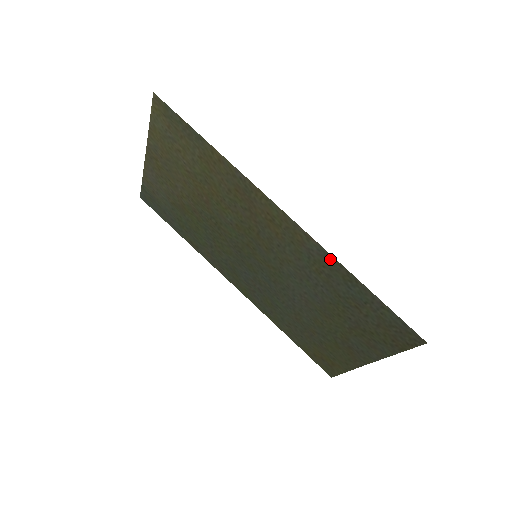
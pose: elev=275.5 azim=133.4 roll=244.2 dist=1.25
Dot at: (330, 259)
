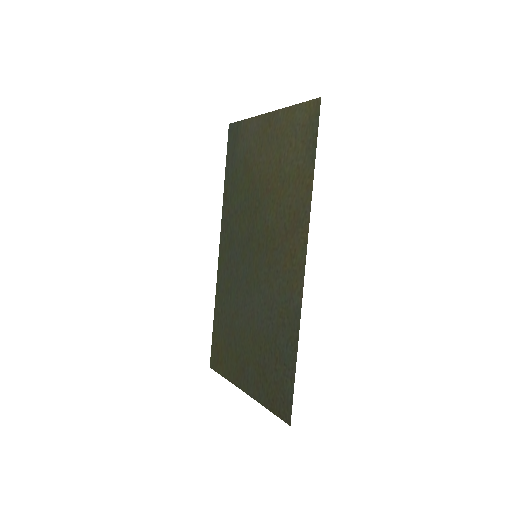
Dot at: (297, 319)
